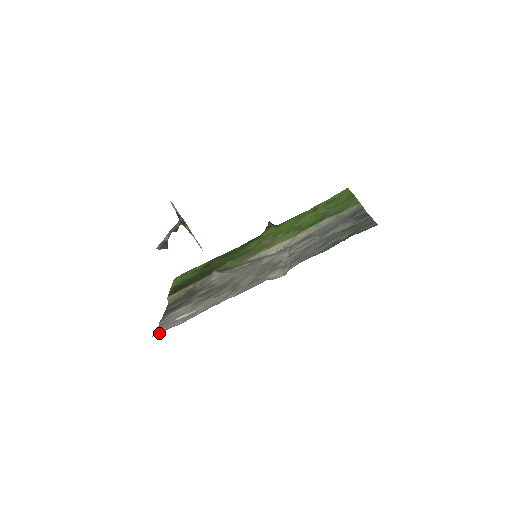
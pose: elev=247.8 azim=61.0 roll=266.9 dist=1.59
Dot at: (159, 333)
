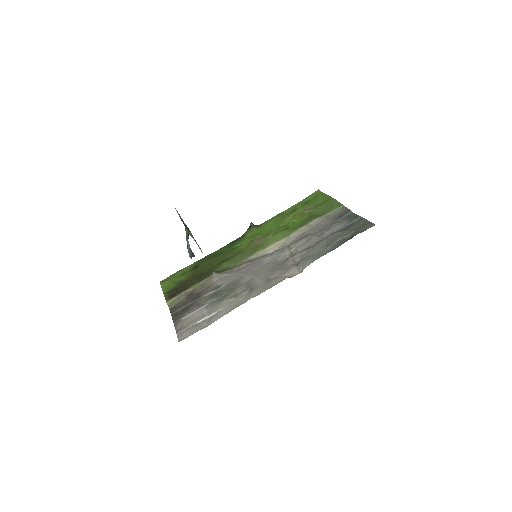
Dot at: occluded
